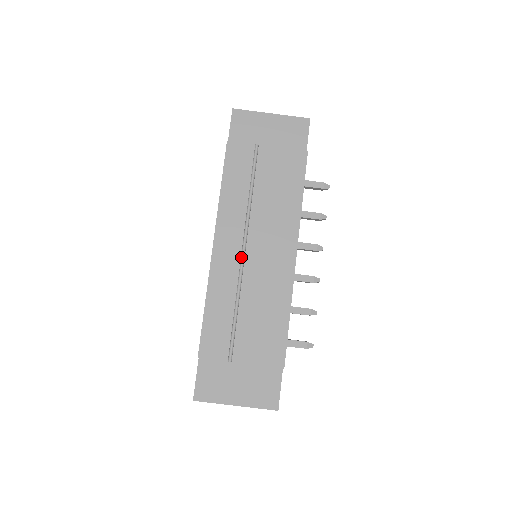
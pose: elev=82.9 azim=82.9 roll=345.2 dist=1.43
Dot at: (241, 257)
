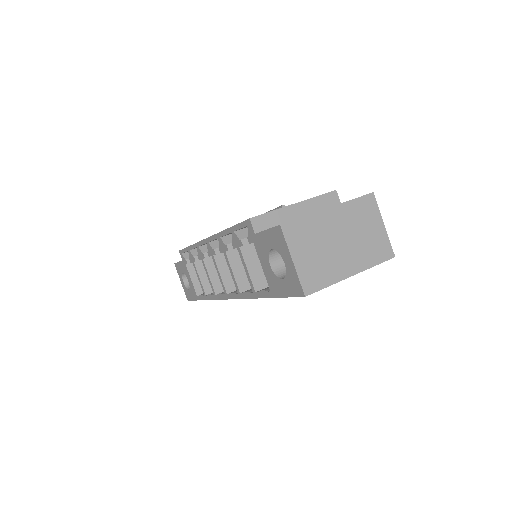
Dot at: occluded
